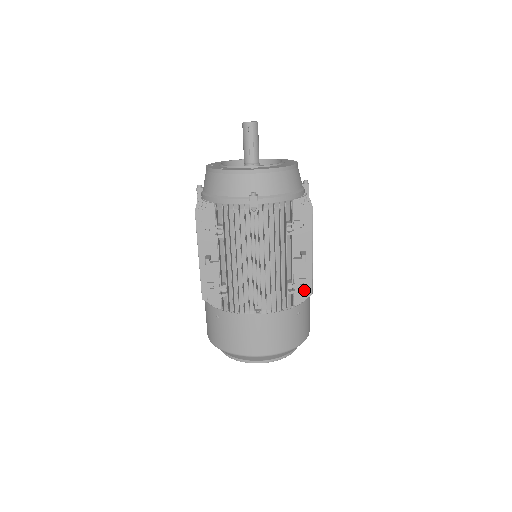
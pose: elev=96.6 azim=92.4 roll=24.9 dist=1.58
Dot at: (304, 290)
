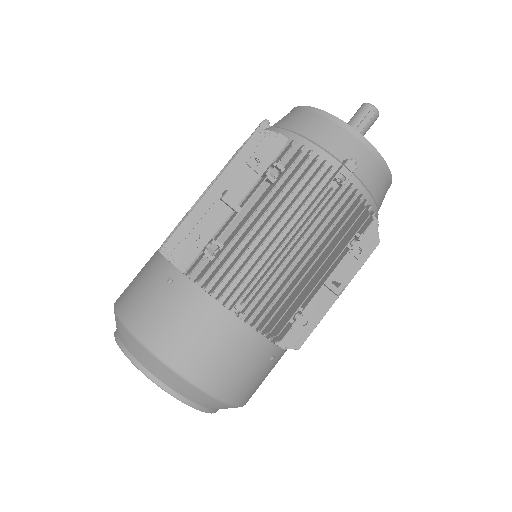
Dot at: (299, 334)
